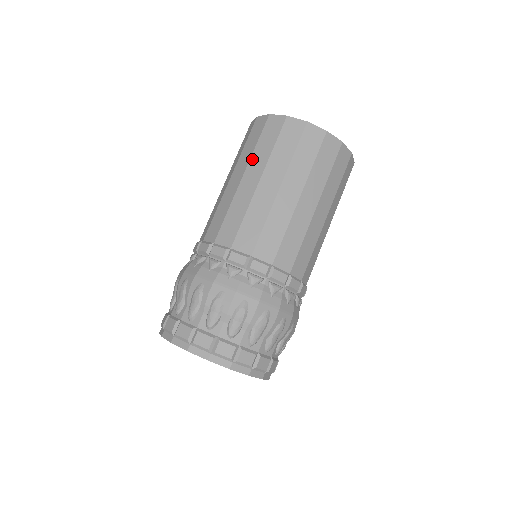
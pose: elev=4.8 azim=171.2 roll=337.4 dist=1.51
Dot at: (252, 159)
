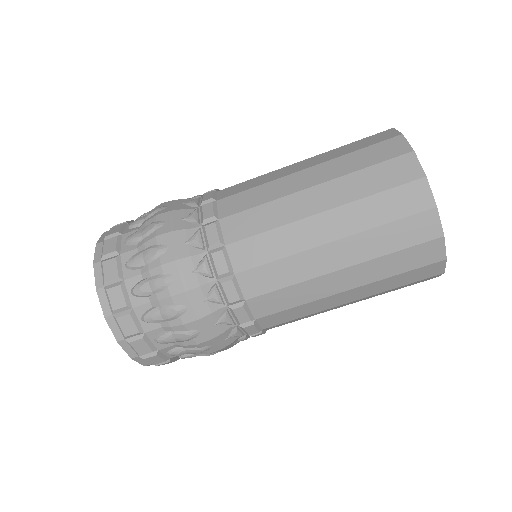
Dot at: occluded
